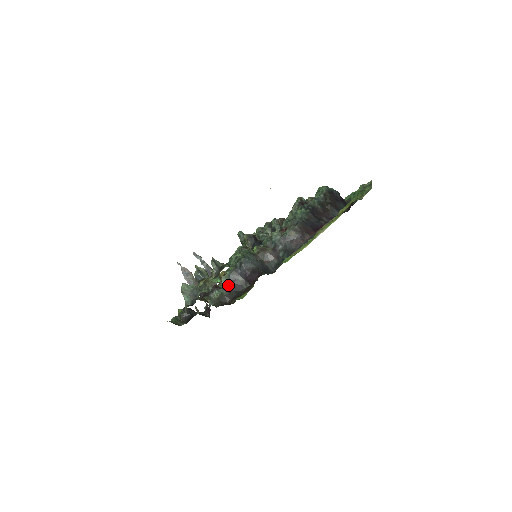
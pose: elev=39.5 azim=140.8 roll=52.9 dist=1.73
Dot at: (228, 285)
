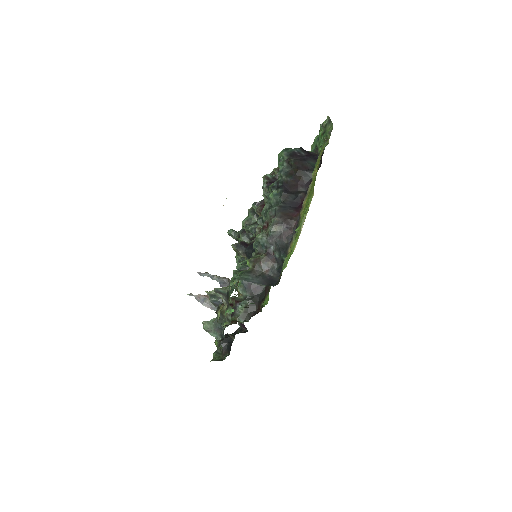
Dot at: (247, 293)
